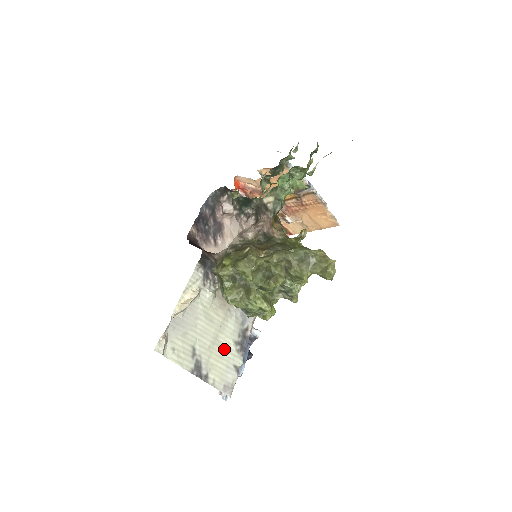
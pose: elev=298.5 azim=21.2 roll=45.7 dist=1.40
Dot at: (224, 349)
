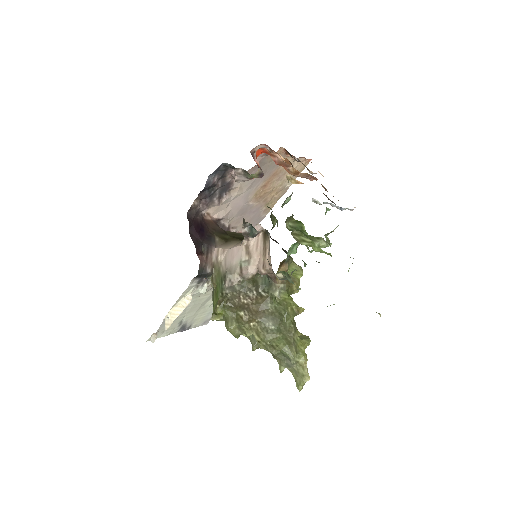
Dot at: (208, 307)
